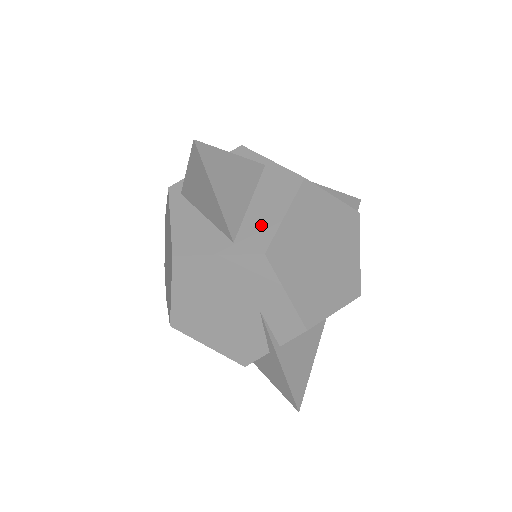
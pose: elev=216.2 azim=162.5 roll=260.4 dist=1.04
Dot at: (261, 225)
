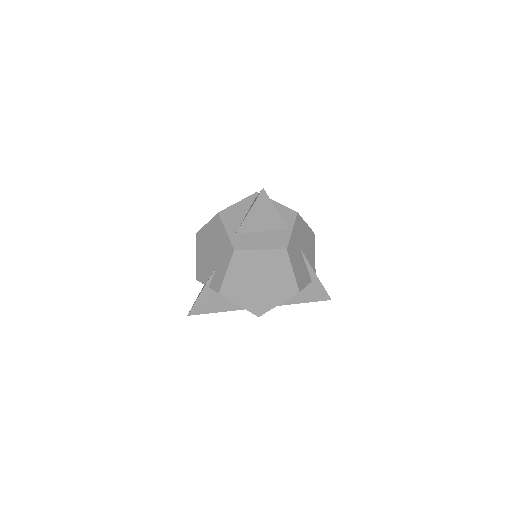
Dot at: (250, 242)
